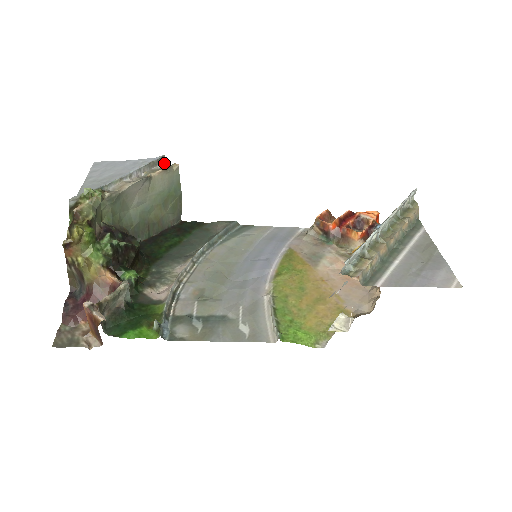
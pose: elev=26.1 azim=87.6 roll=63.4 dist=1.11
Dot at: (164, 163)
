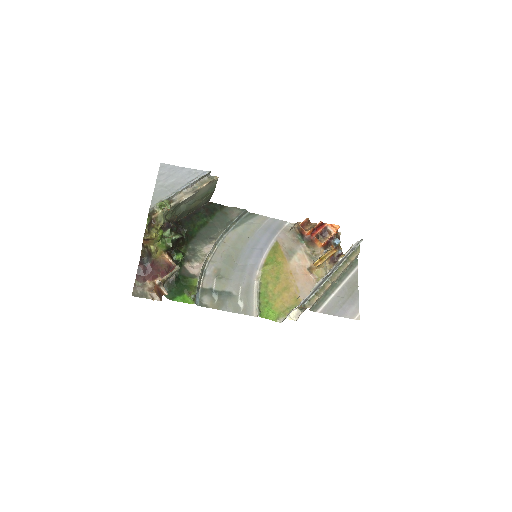
Dot at: (209, 175)
